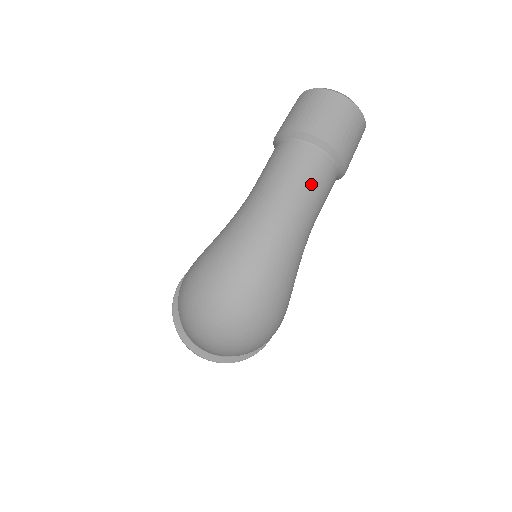
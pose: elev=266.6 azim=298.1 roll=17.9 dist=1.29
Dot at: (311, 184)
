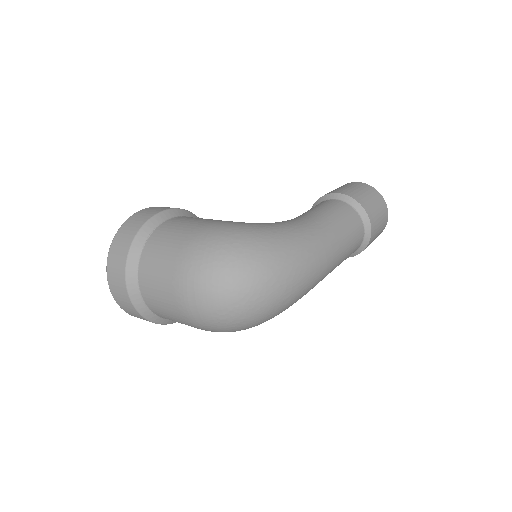
Dot at: (349, 252)
